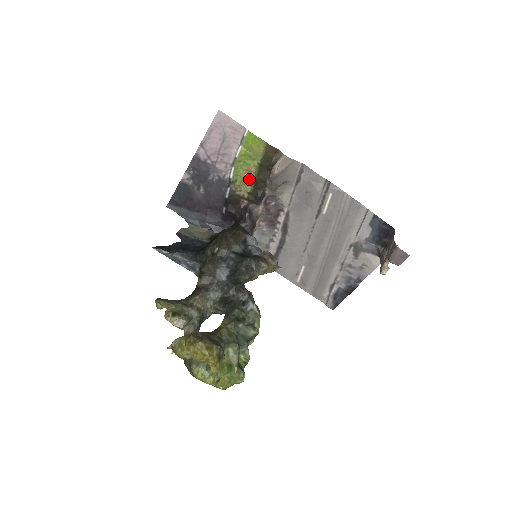
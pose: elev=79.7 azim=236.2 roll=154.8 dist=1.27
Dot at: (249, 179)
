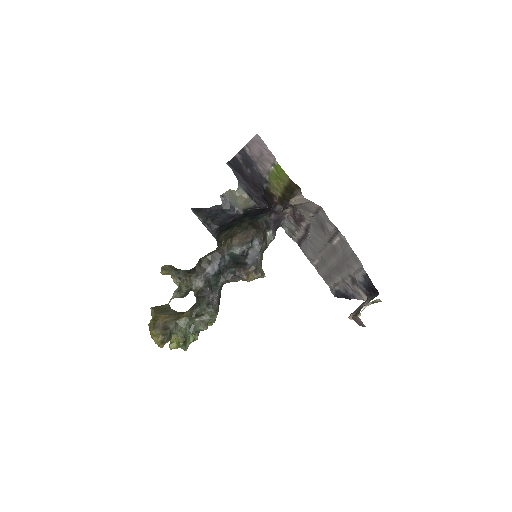
Dot at: (279, 189)
